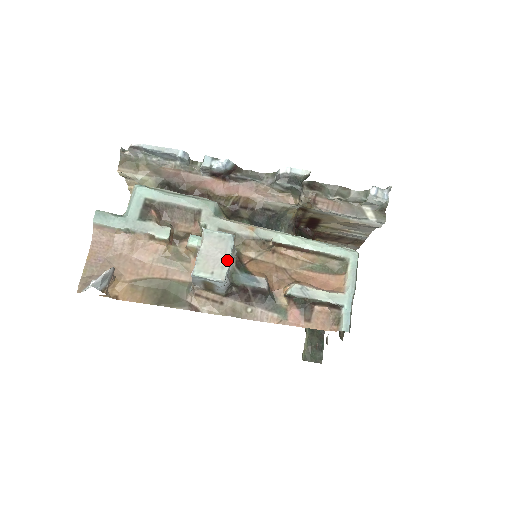
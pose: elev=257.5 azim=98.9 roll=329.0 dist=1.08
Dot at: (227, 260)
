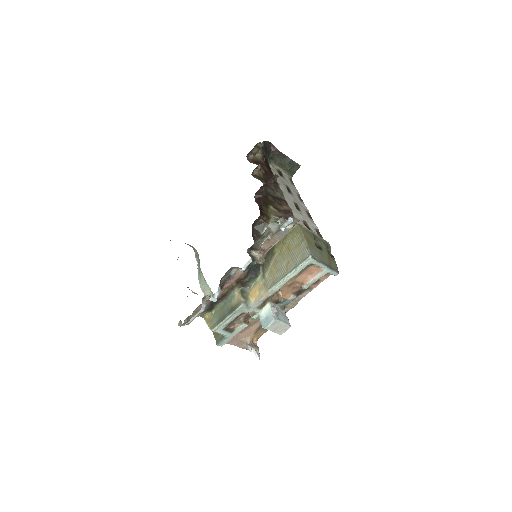
Dot at: (284, 324)
